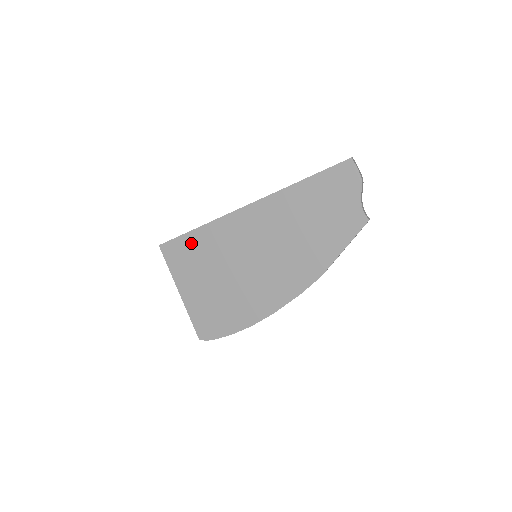
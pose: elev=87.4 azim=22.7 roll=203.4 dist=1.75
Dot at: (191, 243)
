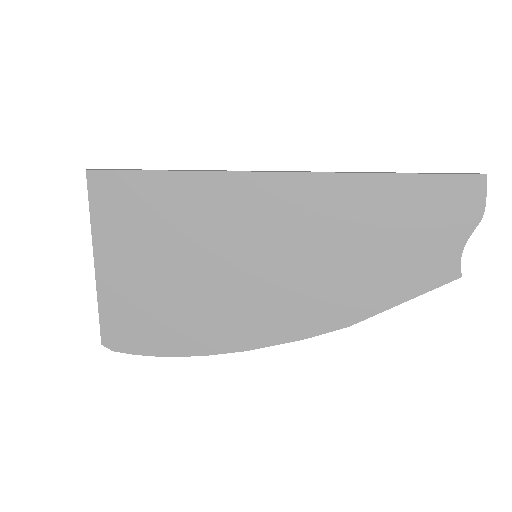
Dot at: (151, 191)
